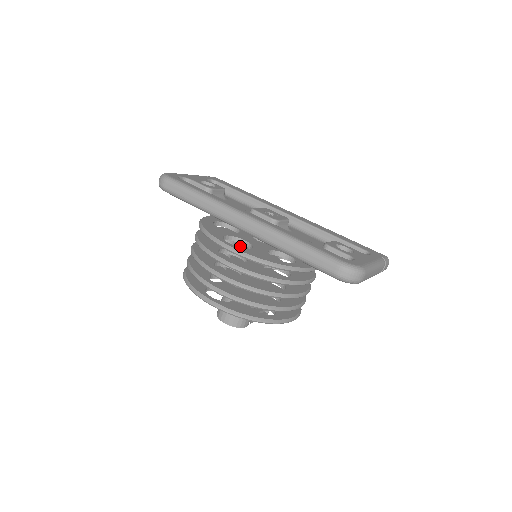
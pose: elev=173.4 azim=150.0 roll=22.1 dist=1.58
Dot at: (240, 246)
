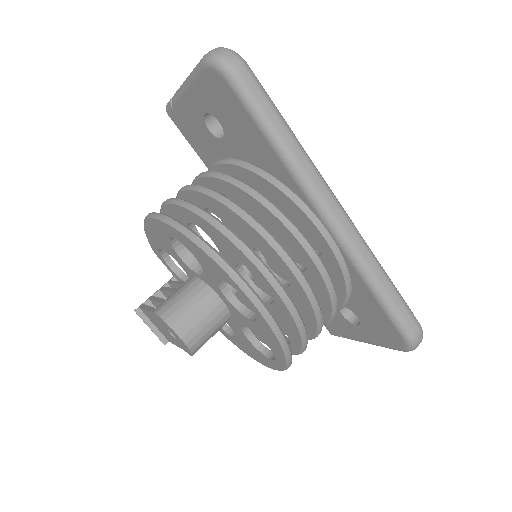
Dot at: occluded
